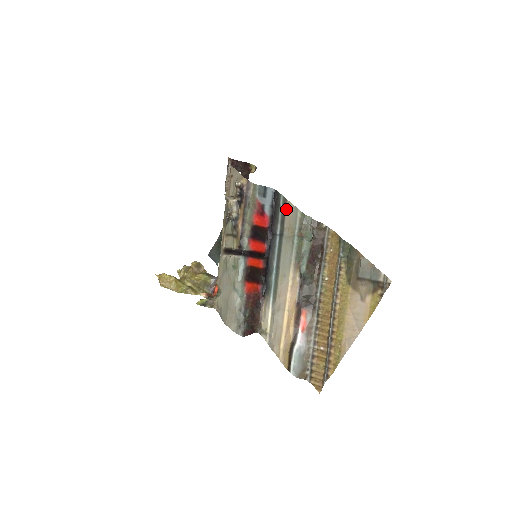
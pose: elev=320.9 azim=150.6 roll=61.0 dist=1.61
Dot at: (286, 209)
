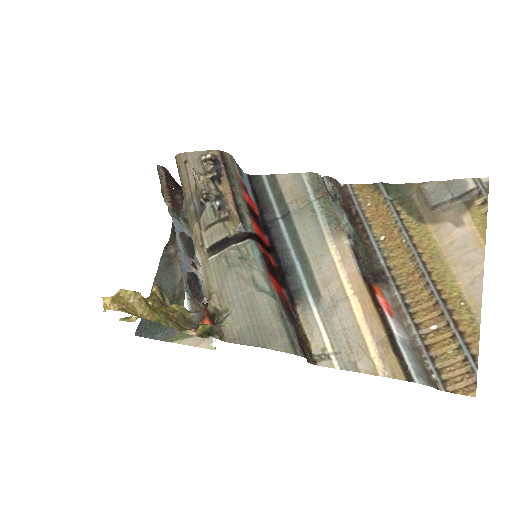
Dot at: (279, 184)
